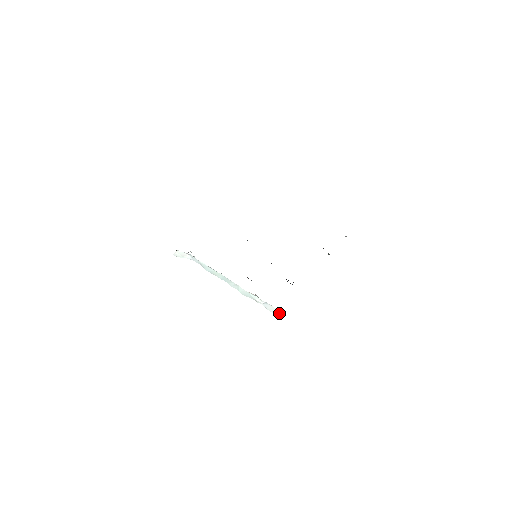
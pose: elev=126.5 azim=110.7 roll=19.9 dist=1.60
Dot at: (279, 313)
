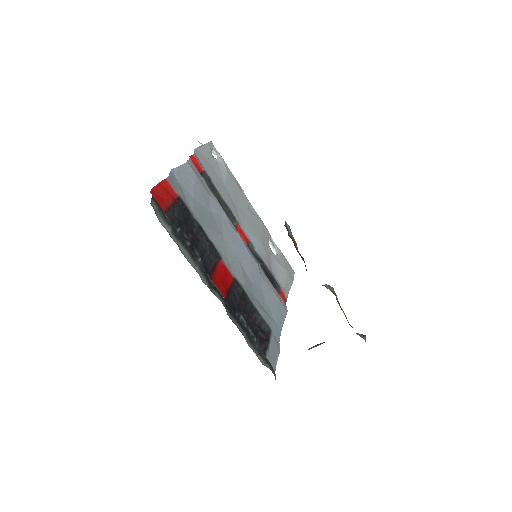
Dot at: occluded
